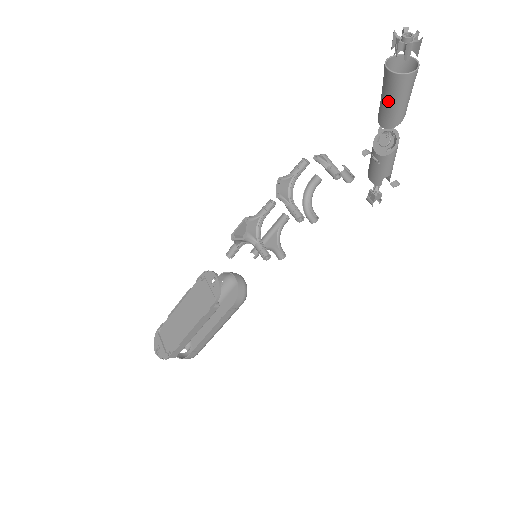
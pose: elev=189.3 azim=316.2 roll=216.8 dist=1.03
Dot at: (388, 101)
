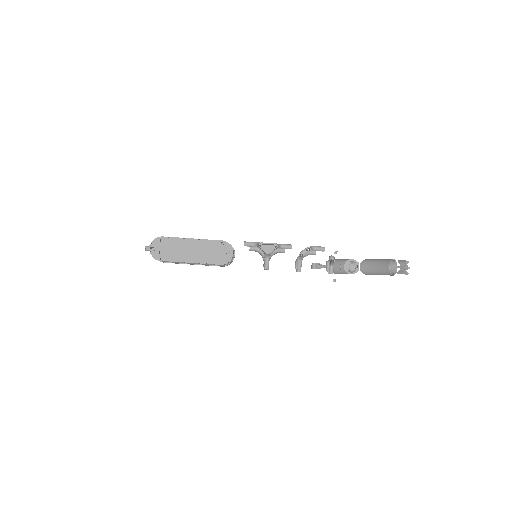
Dot at: (375, 269)
